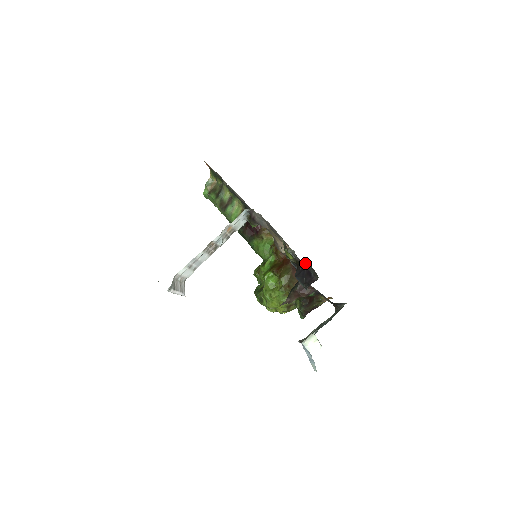
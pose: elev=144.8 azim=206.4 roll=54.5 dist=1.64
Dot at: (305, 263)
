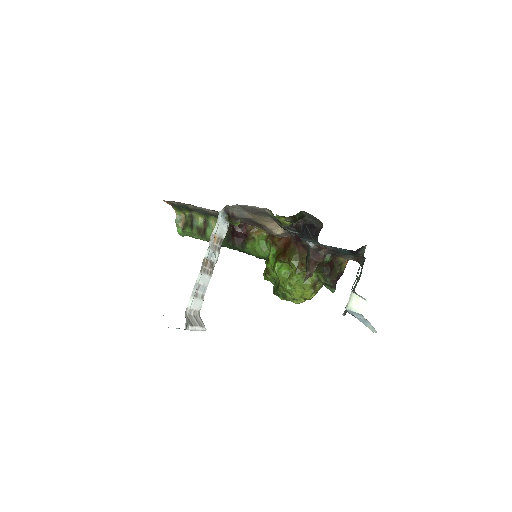
Dot at: (301, 215)
